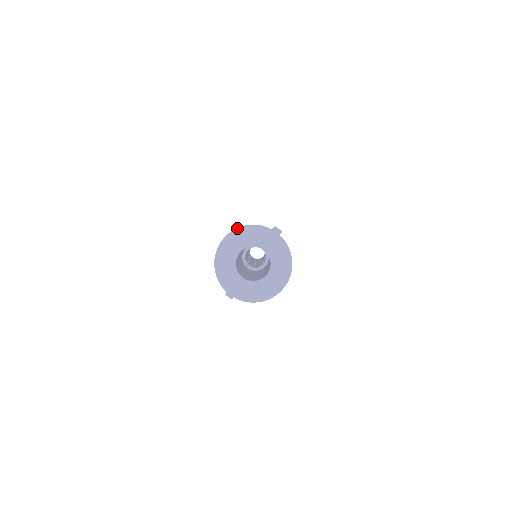
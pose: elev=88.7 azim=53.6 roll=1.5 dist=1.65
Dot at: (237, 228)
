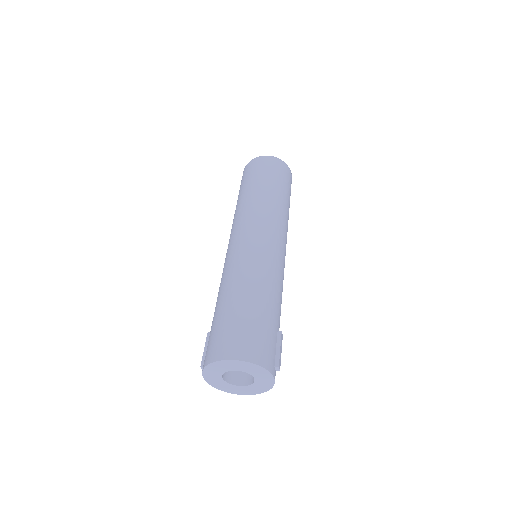
Dot at: (249, 362)
